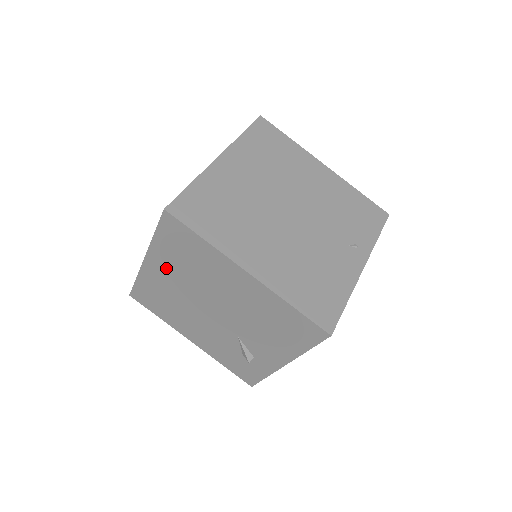
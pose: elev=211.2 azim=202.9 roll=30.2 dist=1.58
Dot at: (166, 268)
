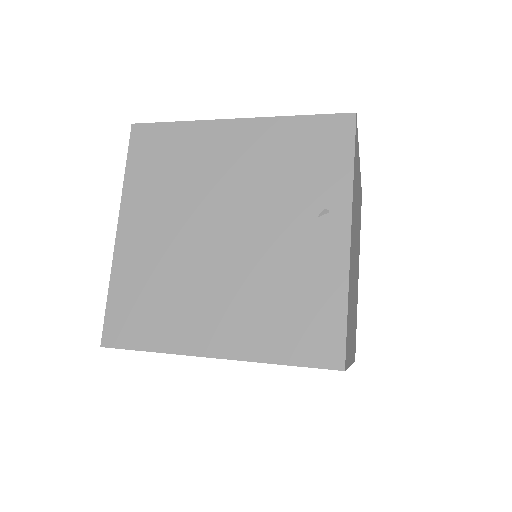
Dot at: occluded
